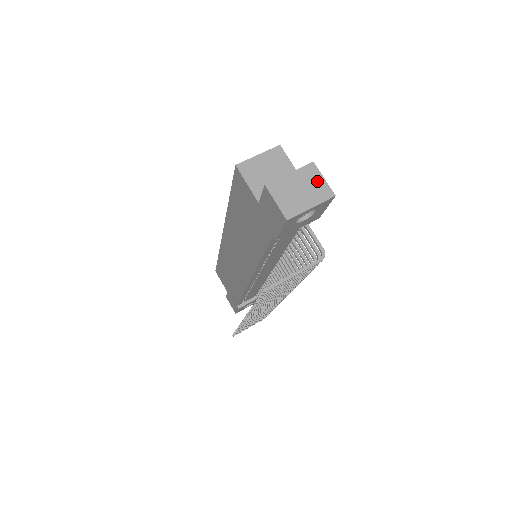
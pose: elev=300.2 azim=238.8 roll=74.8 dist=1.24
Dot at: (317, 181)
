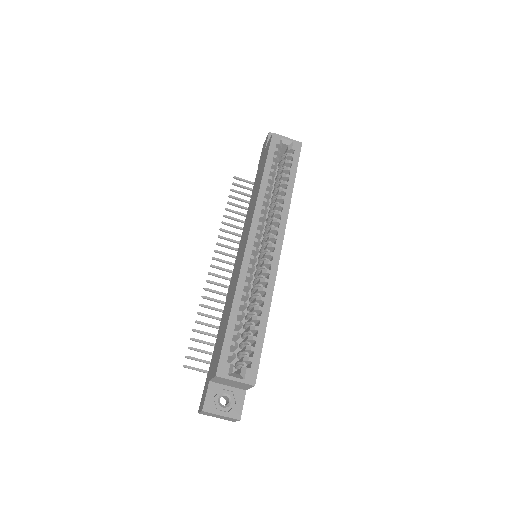
Dot at: (232, 420)
